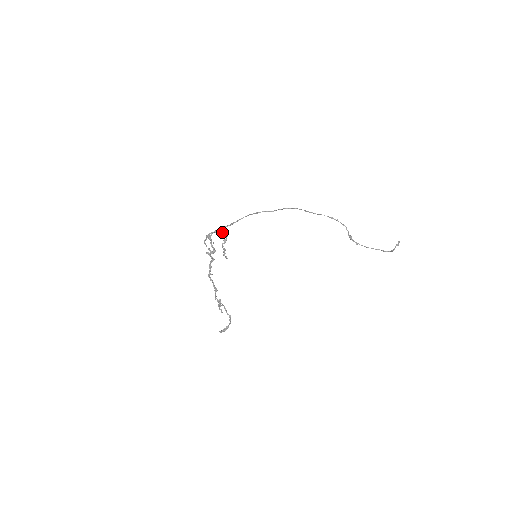
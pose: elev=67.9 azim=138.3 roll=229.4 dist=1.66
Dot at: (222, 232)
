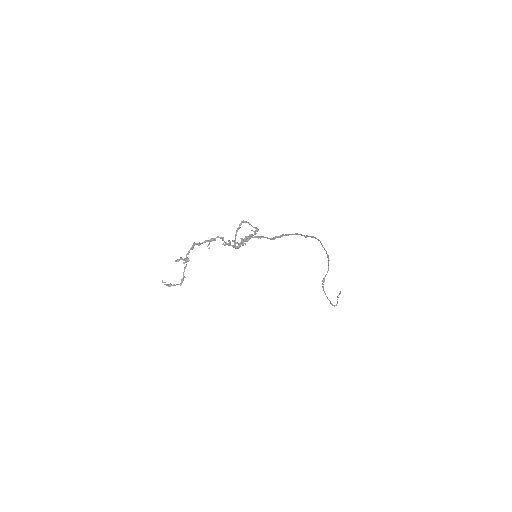
Dot at: (257, 229)
